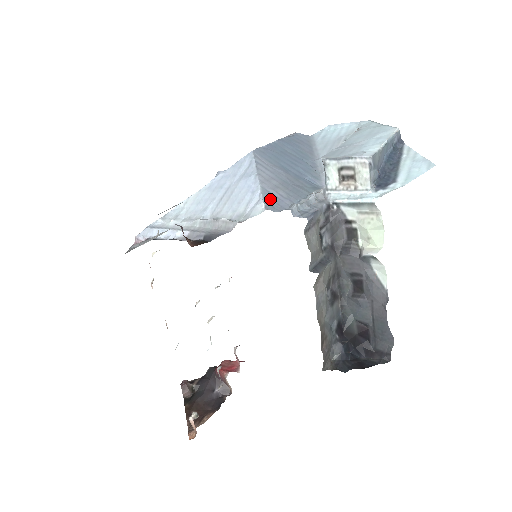
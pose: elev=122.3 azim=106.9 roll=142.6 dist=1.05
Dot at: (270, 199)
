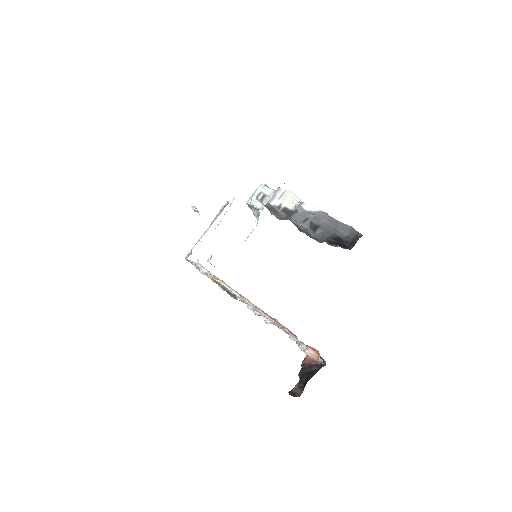
Dot at: occluded
